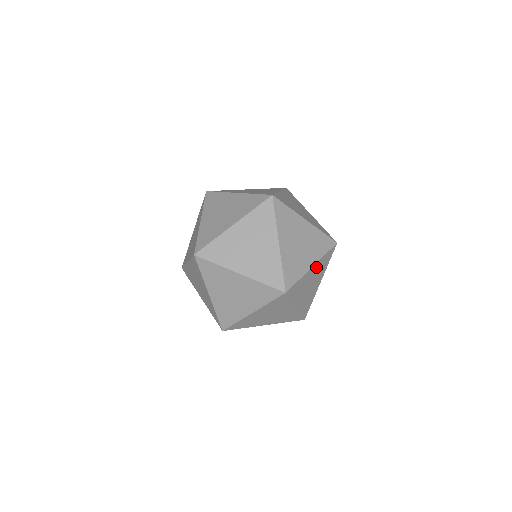
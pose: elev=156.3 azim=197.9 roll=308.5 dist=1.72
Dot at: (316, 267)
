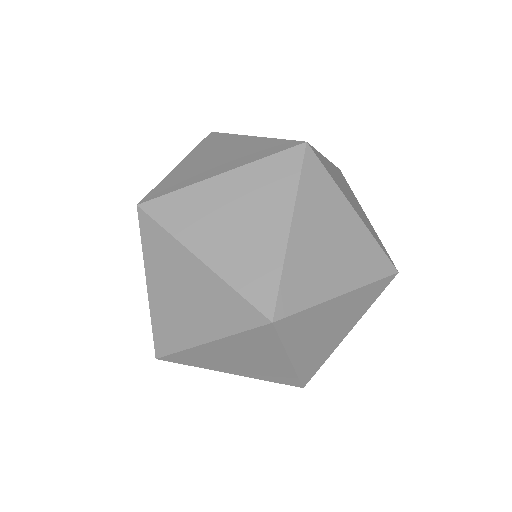
Dot at: (303, 218)
